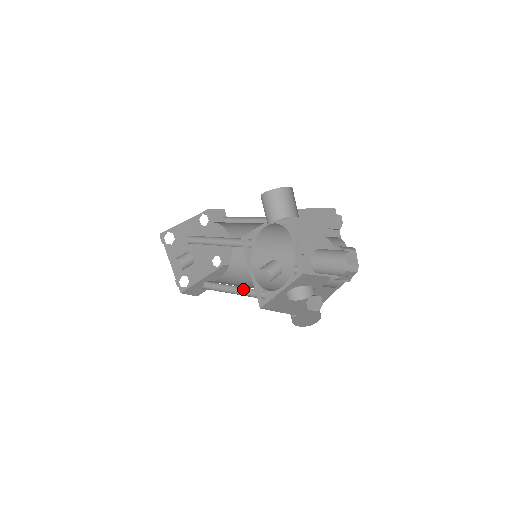
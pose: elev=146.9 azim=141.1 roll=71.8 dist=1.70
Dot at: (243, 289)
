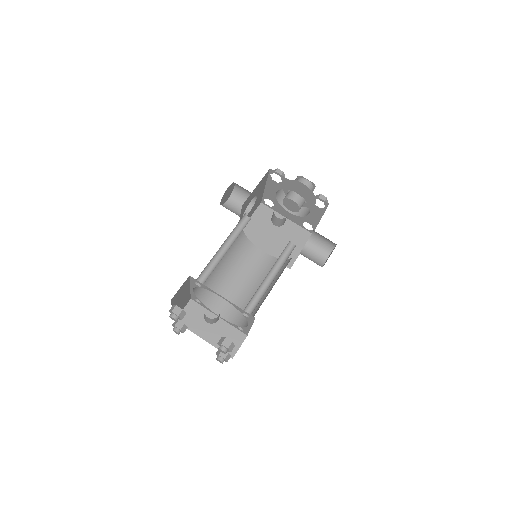
Dot at: (277, 267)
